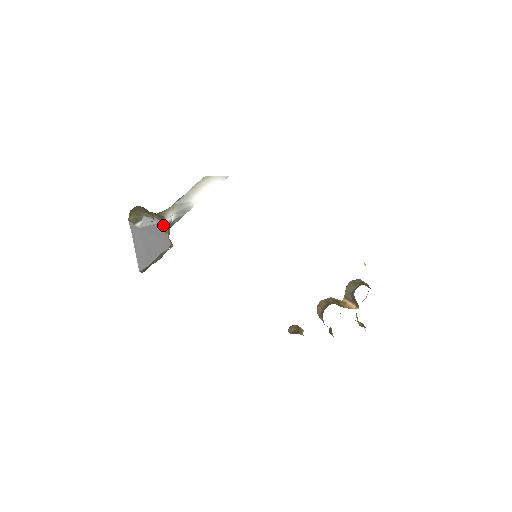
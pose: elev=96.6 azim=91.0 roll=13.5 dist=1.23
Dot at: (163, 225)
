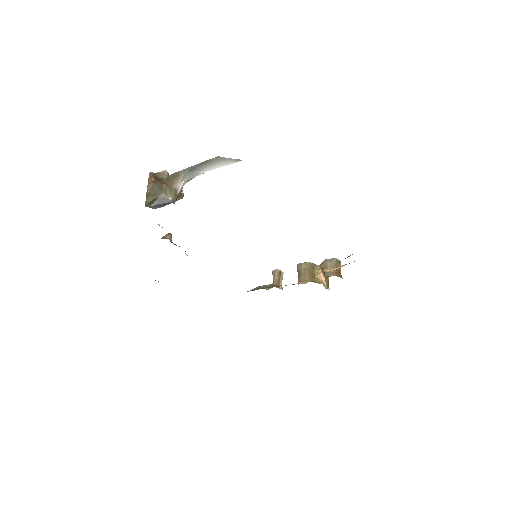
Dot at: (176, 198)
